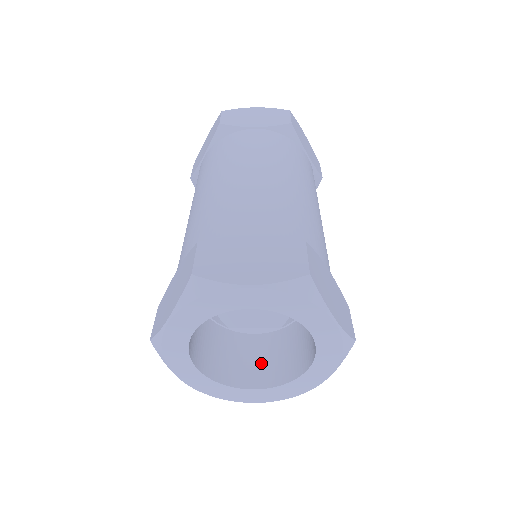
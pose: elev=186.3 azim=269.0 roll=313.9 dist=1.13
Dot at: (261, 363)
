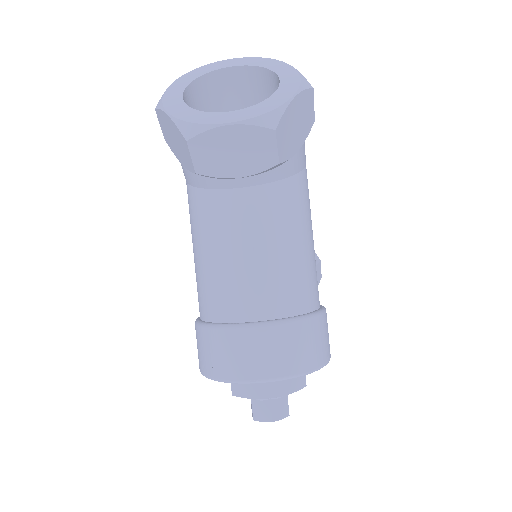
Dot at: occluded
